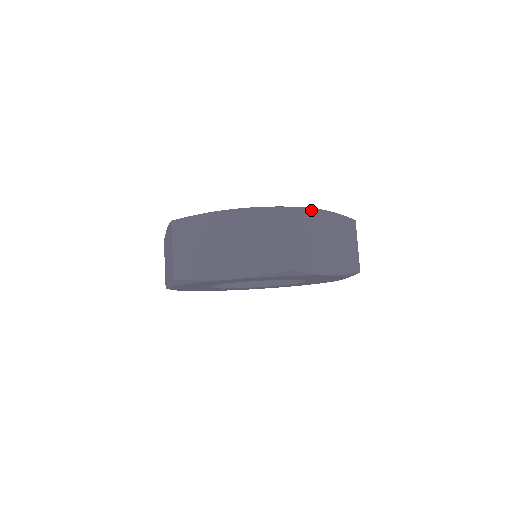
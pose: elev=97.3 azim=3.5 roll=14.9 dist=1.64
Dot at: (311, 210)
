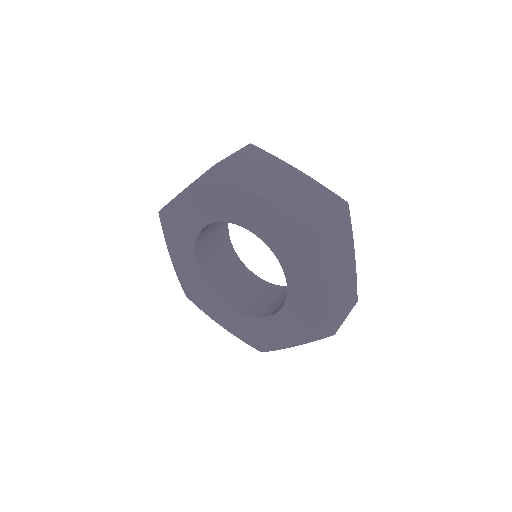
Dot at: (352, 236)
